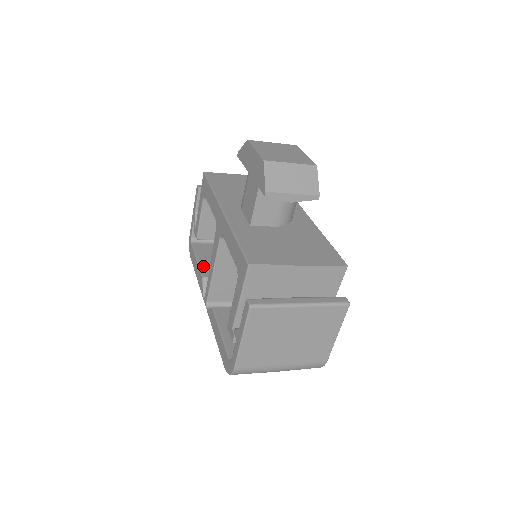
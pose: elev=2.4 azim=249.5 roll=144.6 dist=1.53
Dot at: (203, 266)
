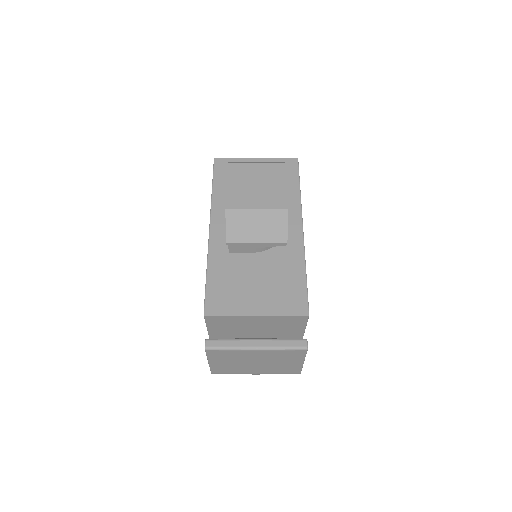
Dot at: occluded
